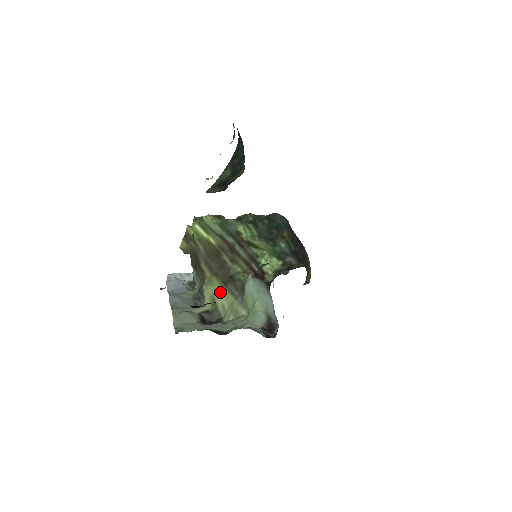
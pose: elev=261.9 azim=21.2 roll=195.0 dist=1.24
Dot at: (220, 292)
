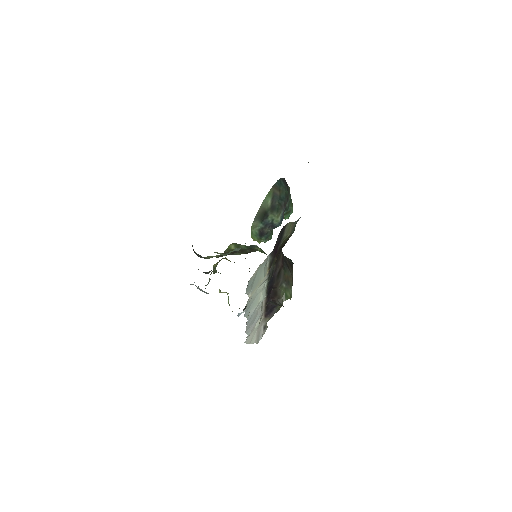
Dot at: (217, 255)
